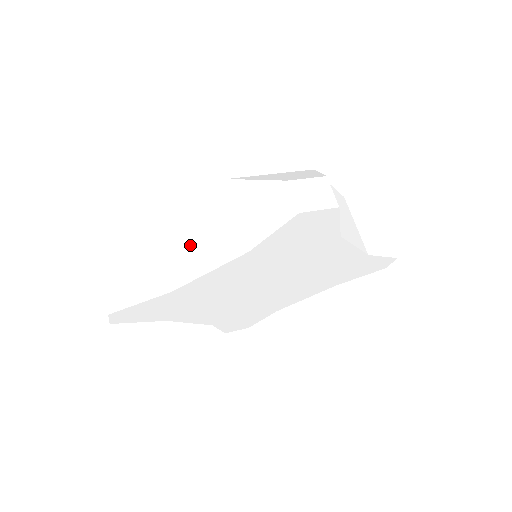
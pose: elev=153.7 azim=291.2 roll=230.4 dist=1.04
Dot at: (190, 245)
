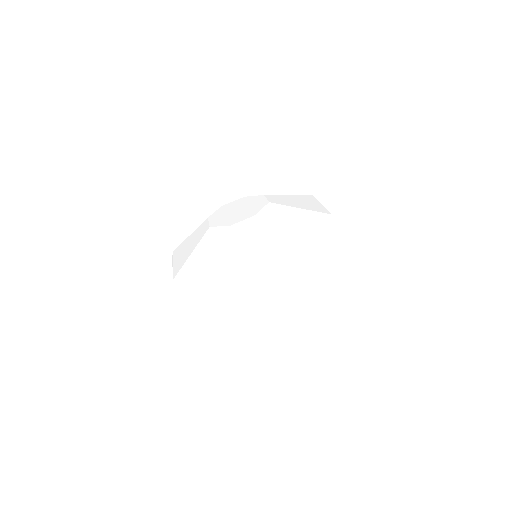
Dot at: (265, 302)
